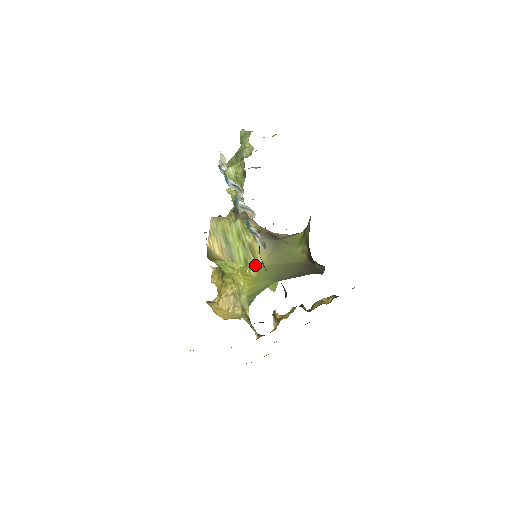
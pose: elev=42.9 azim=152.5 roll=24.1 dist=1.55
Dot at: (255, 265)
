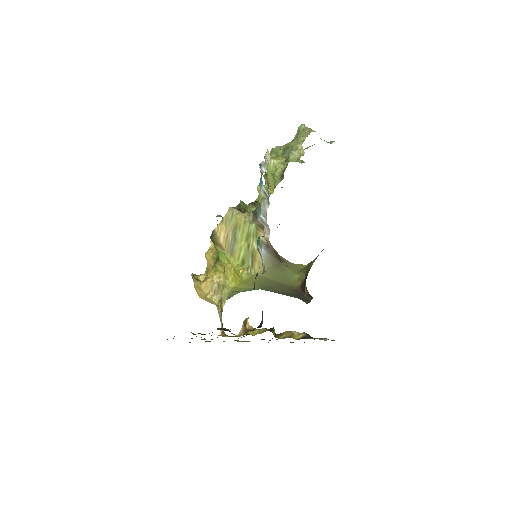
Dot at: (250, 270)
